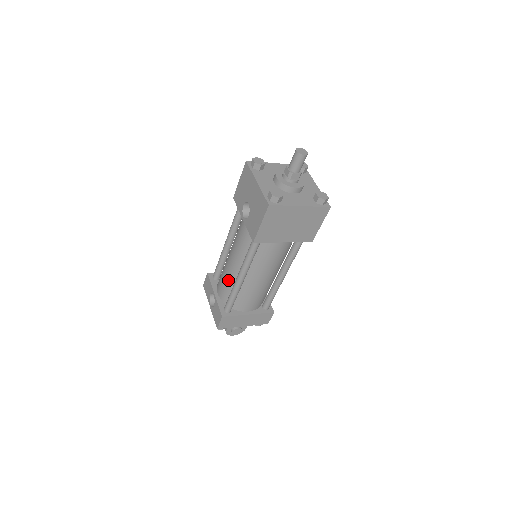
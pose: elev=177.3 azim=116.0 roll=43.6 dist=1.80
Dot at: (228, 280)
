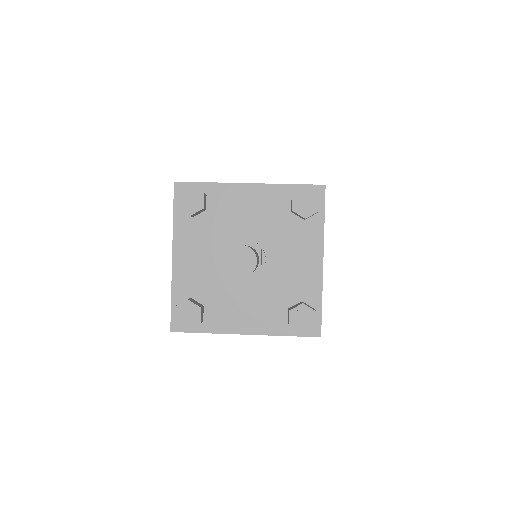
Dot at: occluded
